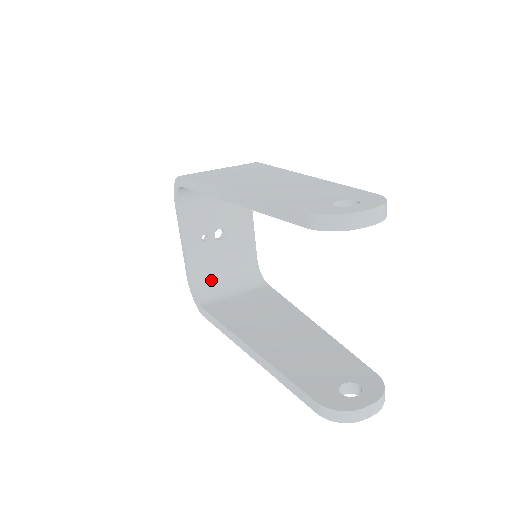
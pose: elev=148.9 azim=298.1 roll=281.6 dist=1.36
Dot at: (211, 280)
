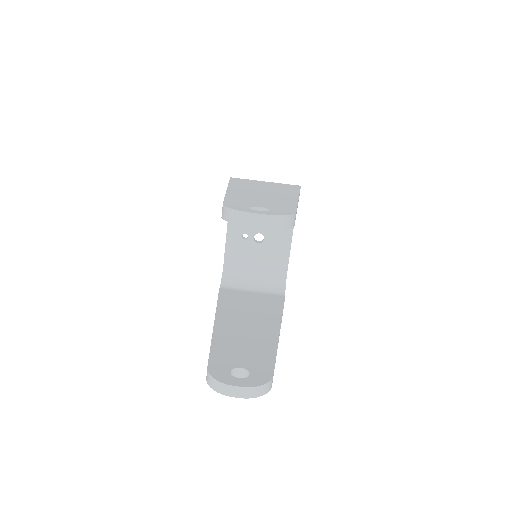
Dot at: (241, 273)
